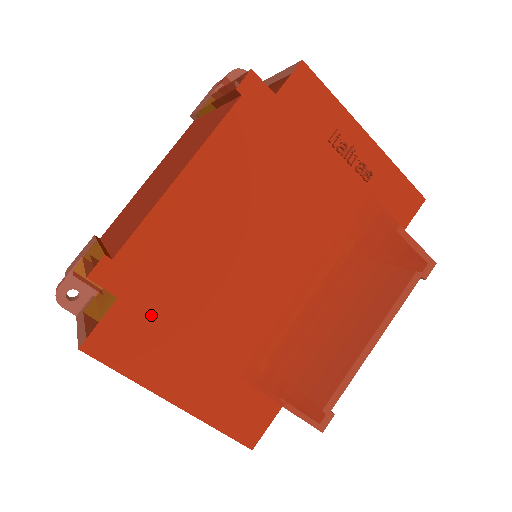
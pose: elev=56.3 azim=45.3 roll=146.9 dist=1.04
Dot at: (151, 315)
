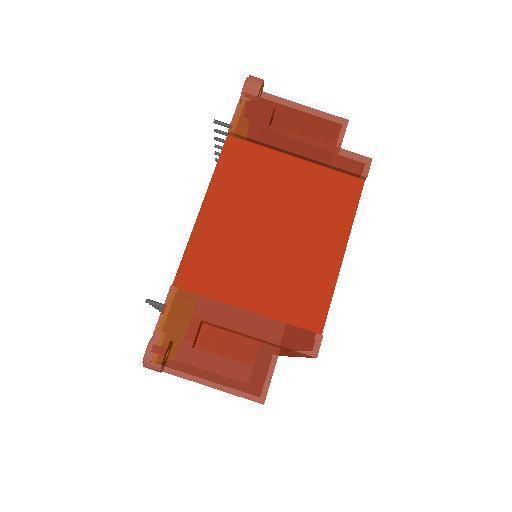
Dot at: occluded
